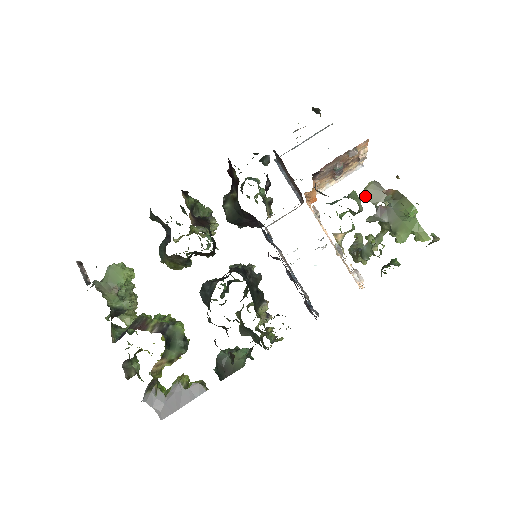
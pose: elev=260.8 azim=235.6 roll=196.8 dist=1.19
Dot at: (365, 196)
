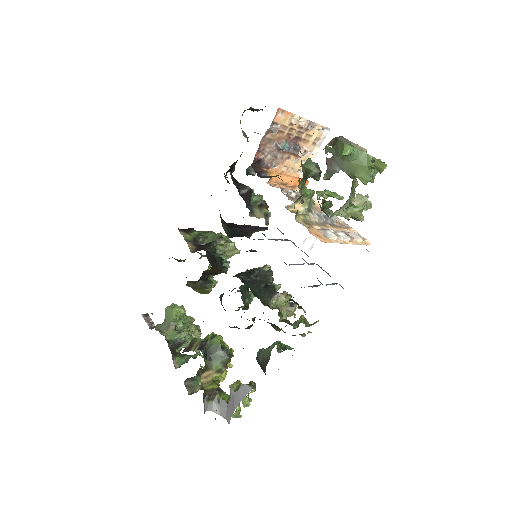
Dot at: occluded
